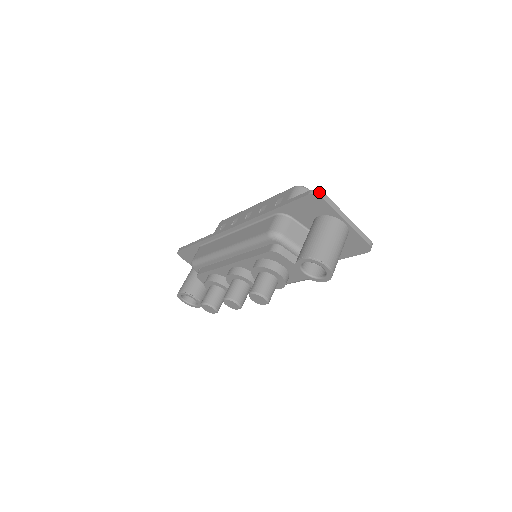
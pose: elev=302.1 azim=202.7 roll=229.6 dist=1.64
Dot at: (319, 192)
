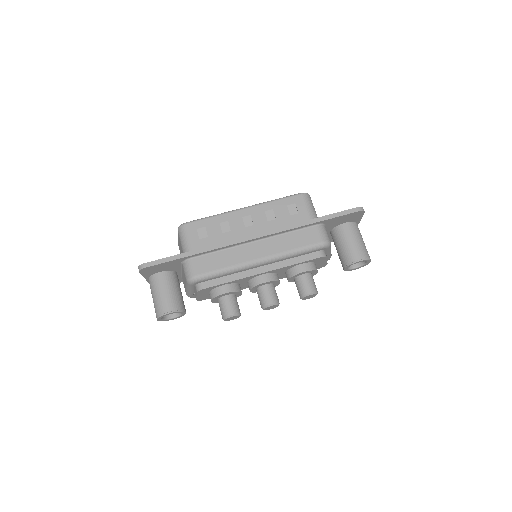
Dot at: occluded
